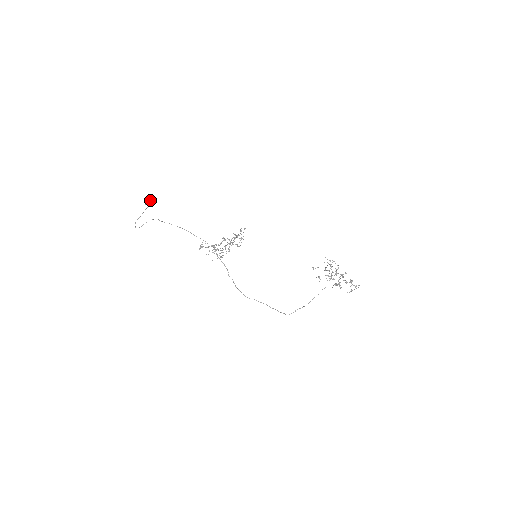
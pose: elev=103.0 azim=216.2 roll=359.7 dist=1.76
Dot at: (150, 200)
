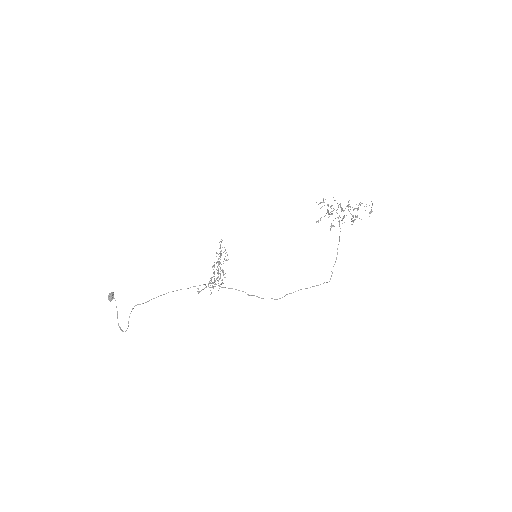
Dot at: (111, 293)
